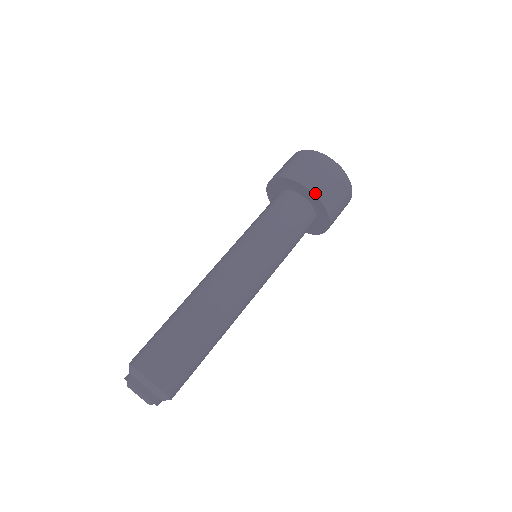
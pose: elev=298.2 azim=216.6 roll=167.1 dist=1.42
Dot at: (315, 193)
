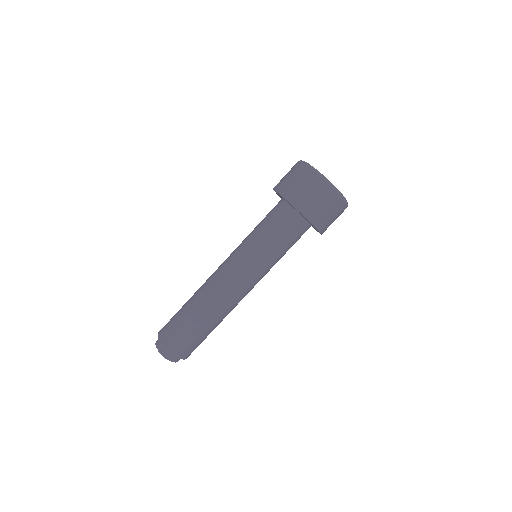
Dot at: (292, 203)
